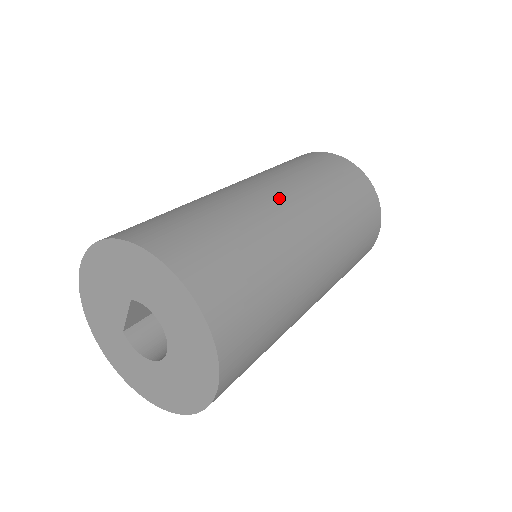
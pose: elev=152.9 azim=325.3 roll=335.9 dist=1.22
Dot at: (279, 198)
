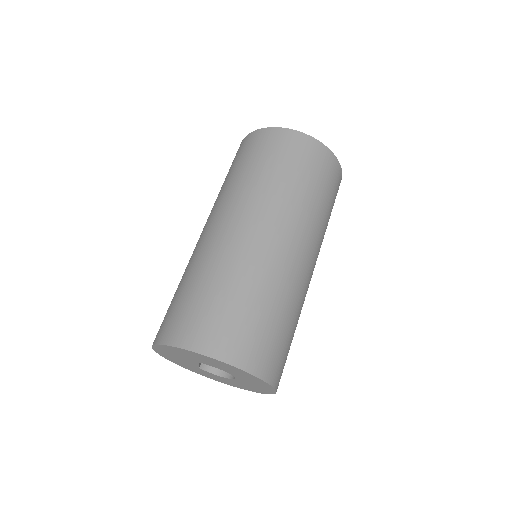
Dot at: (261, 234)
